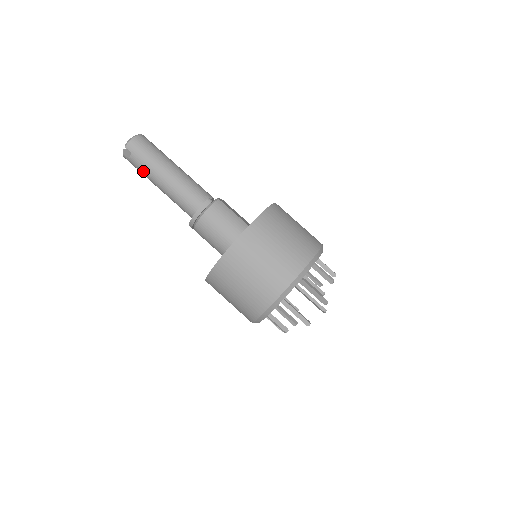
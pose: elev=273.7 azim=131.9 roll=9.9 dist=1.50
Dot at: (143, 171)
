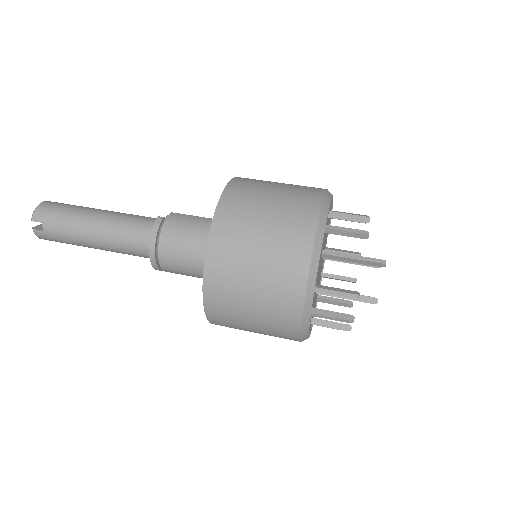
Dot at: (66, 237)
